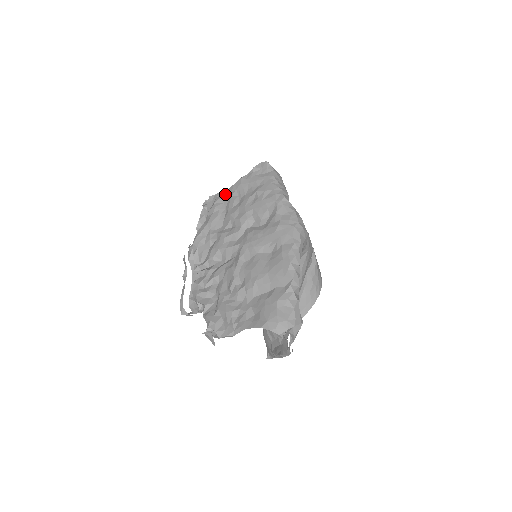
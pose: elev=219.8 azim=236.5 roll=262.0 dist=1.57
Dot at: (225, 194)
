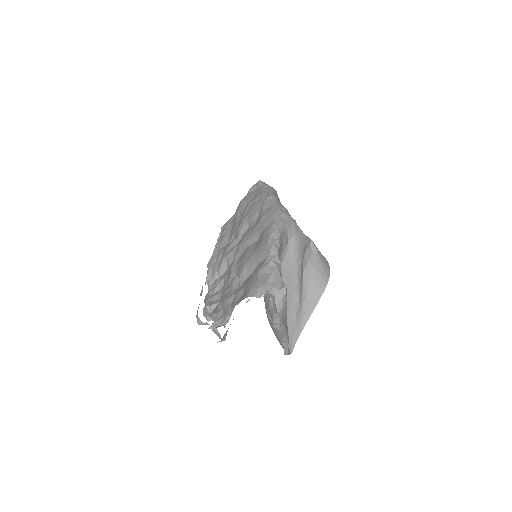
Dot at: (232, 219)
